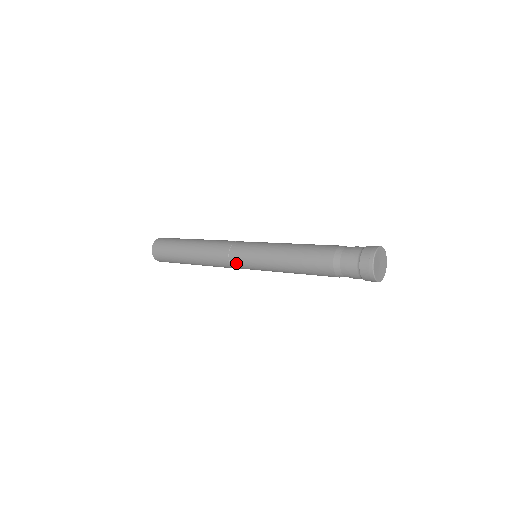
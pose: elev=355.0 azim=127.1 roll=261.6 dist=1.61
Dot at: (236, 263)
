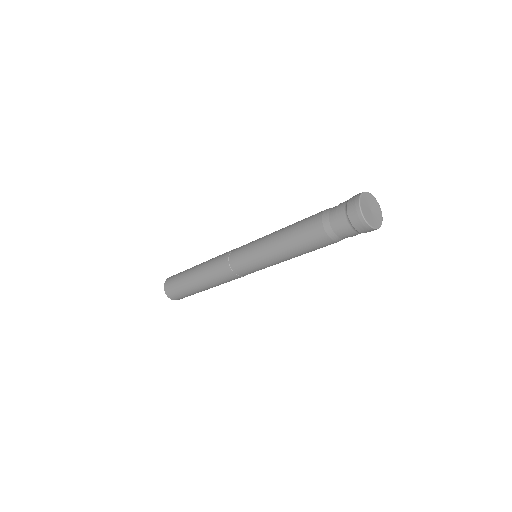
Dot at: (235, 264)
